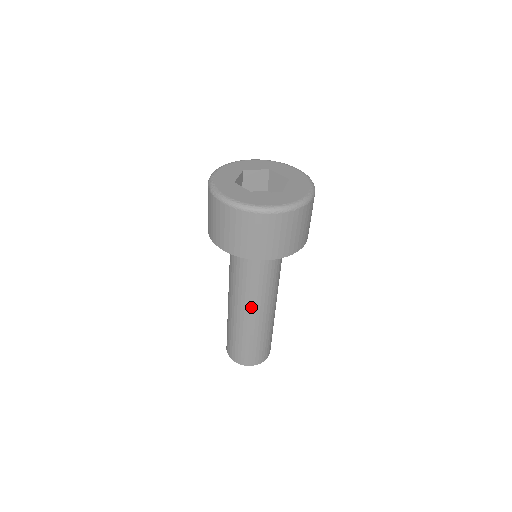
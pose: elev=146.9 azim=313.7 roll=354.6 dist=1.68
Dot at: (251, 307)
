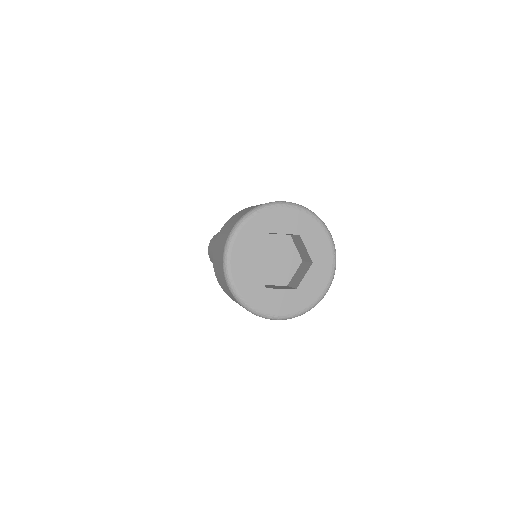
Dot at: occluded
